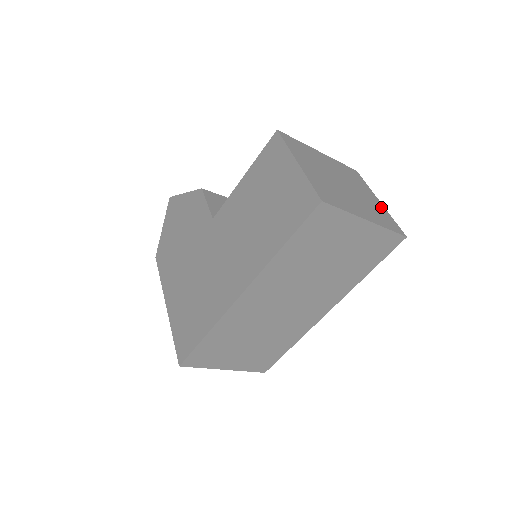
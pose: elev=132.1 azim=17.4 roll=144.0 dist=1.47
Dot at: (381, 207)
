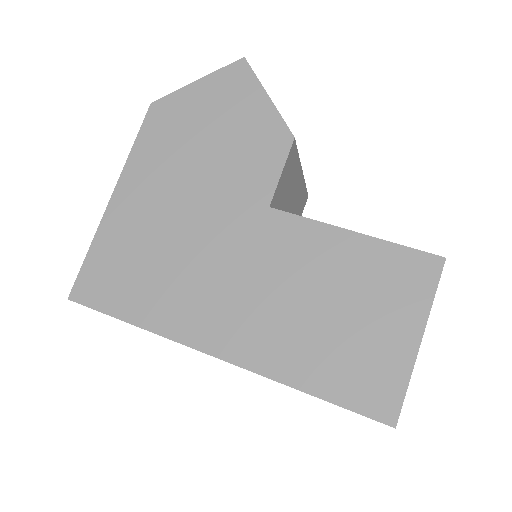
Dot at: occluded
